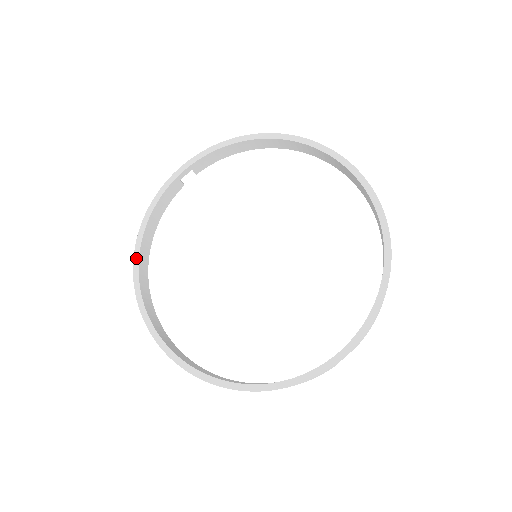
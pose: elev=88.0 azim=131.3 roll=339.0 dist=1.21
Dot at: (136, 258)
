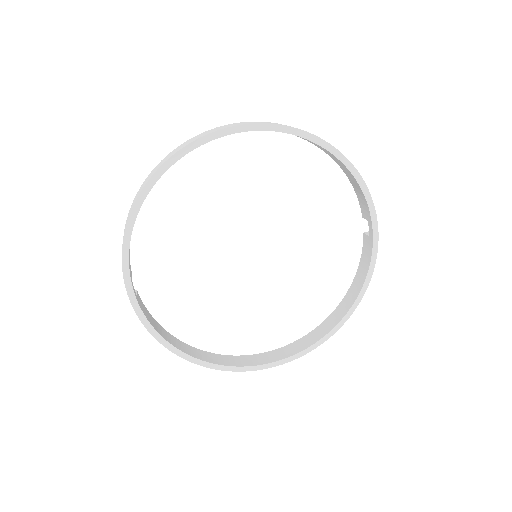
Dot at: (198, 362)
